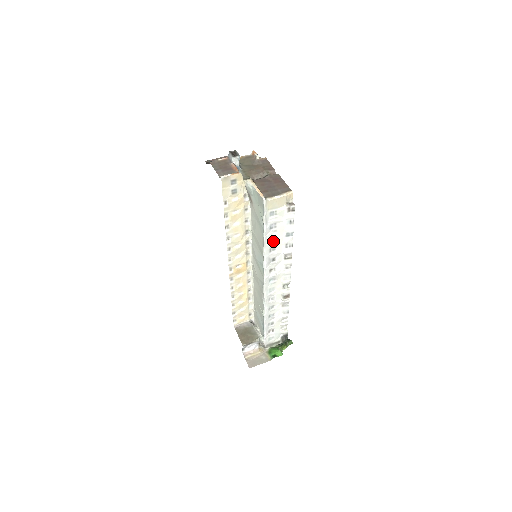
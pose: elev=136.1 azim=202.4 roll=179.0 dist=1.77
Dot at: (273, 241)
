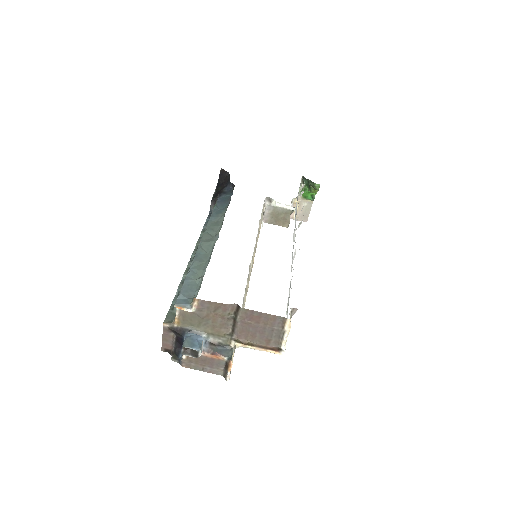
Dot at: occluded
